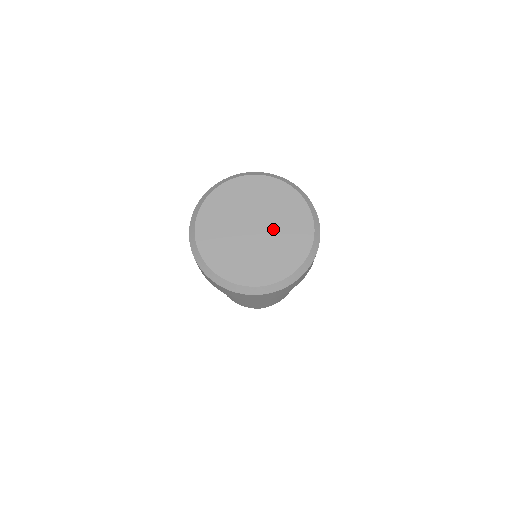
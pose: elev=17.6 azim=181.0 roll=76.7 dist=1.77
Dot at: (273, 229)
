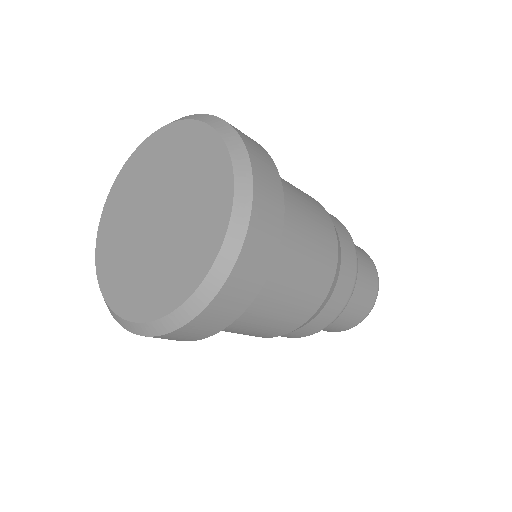
Dot at: (176, 196)
